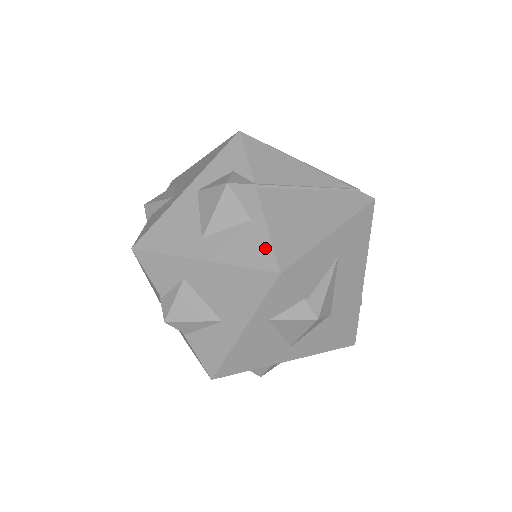
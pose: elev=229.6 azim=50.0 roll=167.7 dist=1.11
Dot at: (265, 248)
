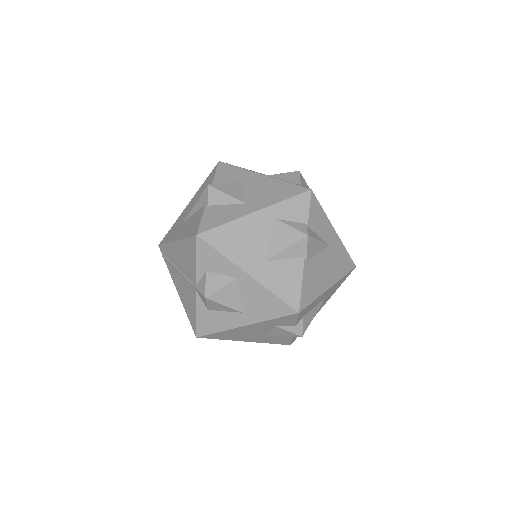
Dot at: occluded
